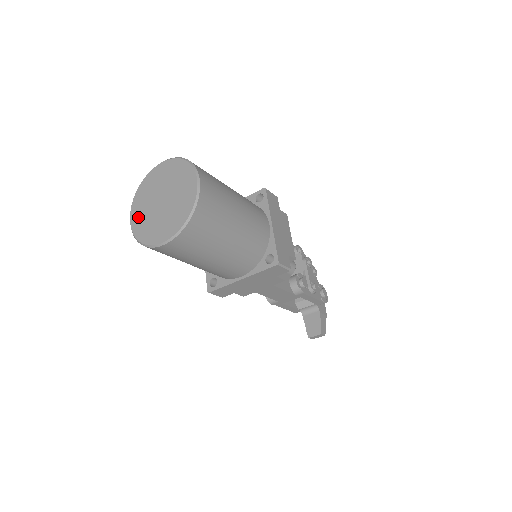
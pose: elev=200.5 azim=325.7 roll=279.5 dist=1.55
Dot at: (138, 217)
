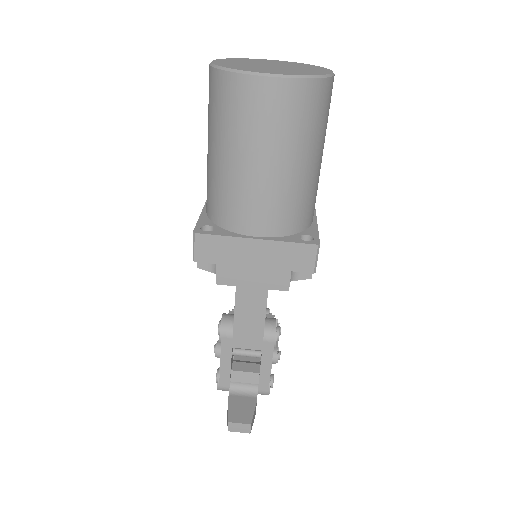
Dot at: (228, 62)
